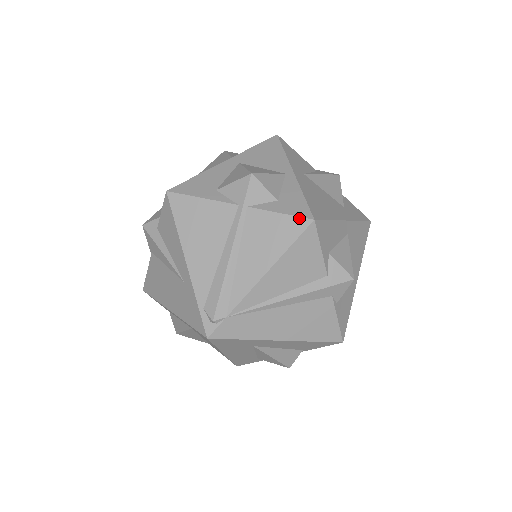
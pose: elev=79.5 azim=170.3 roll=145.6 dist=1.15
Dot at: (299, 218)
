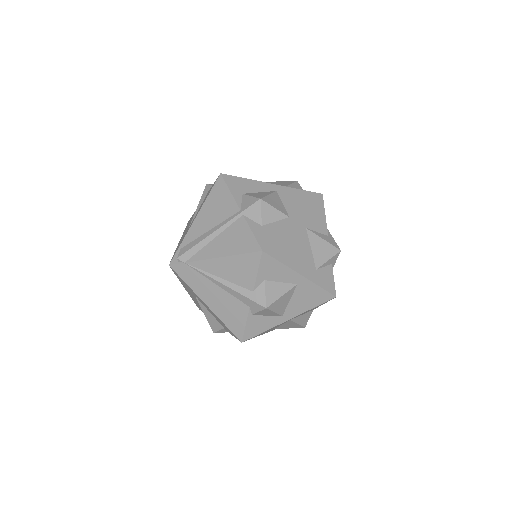
Dot at: (257, 243)
